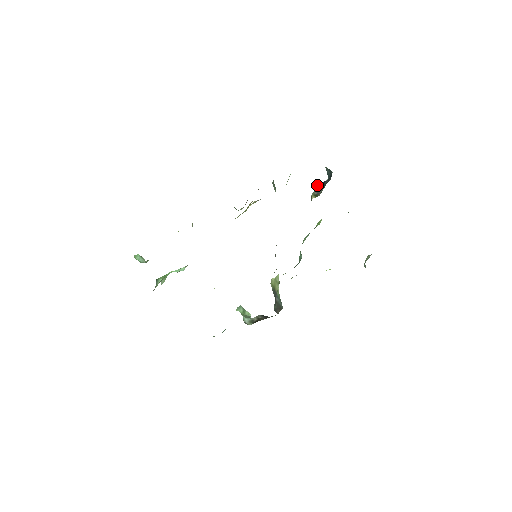
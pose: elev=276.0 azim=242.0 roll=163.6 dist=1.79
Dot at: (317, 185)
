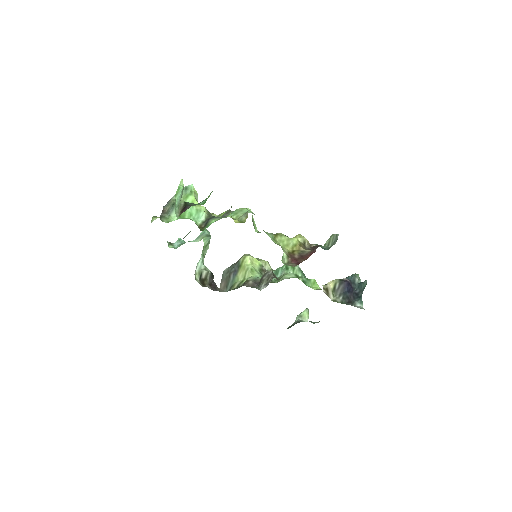
Dot at: (346, 282)
